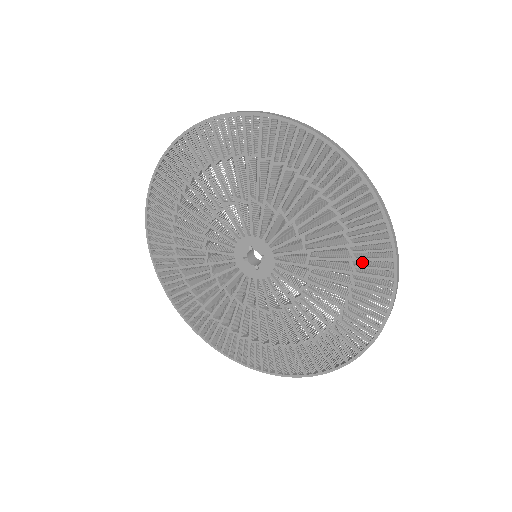
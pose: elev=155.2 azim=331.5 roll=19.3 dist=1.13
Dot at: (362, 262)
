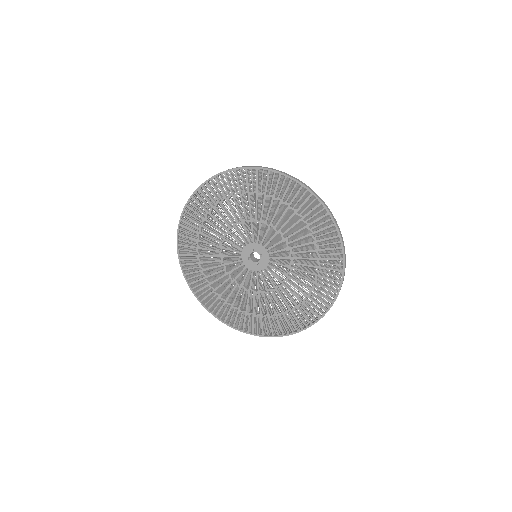
Dot at: (323, 252)
